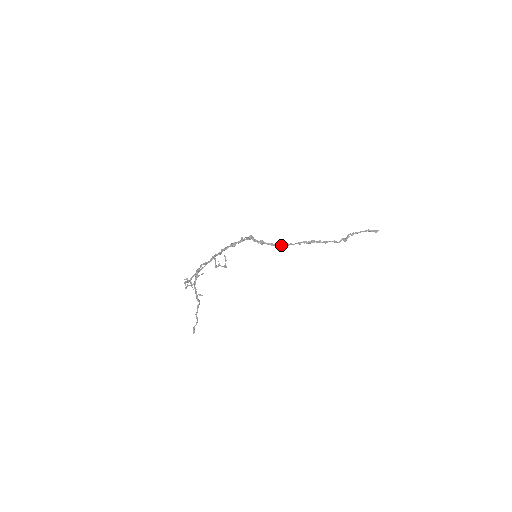
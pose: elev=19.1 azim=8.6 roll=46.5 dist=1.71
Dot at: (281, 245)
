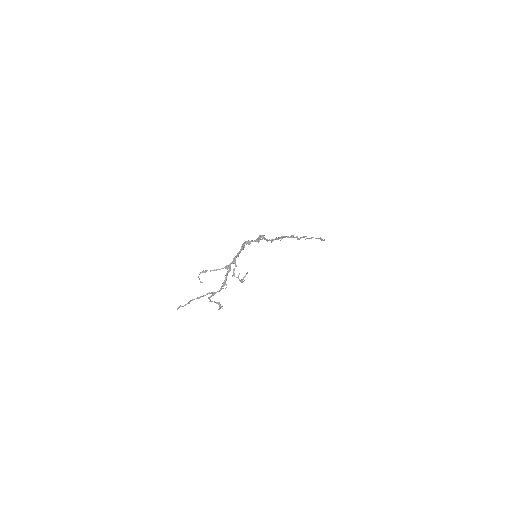
Dot at: (272, 240)
